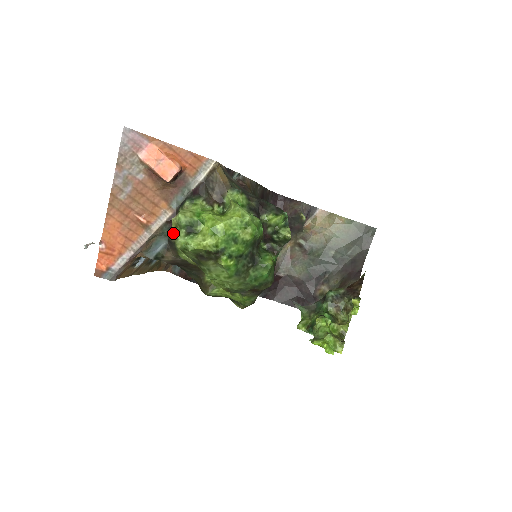
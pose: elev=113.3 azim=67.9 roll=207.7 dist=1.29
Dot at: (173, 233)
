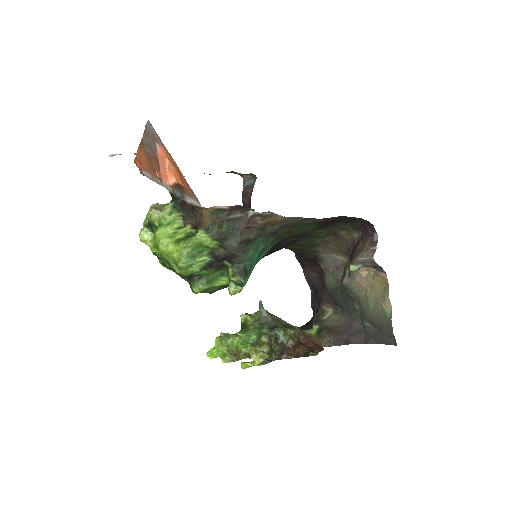
Dot at: occluded
